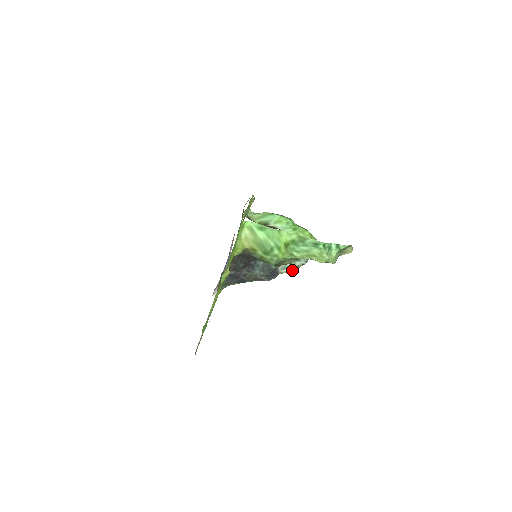
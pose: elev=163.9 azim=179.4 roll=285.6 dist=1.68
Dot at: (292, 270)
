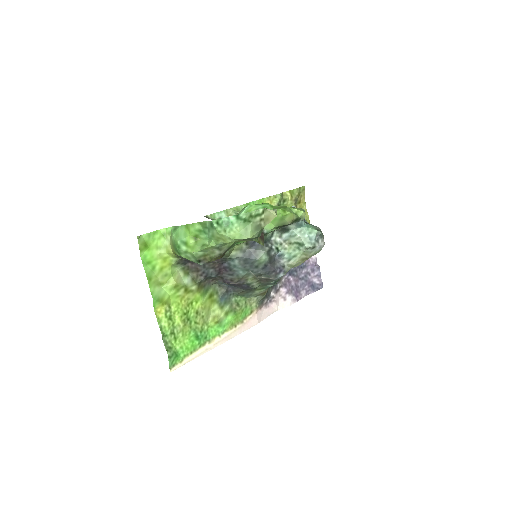
Dot at: (304, 258)
